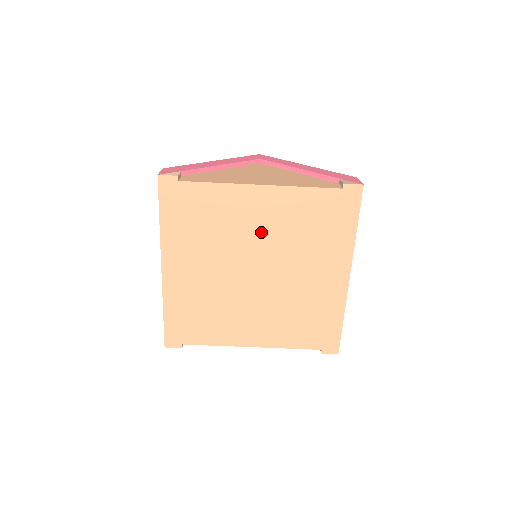
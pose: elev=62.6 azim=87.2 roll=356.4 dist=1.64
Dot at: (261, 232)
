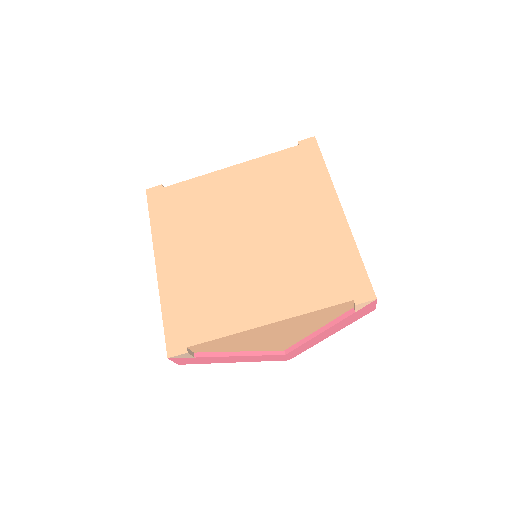
Dot at: (241, 201)
